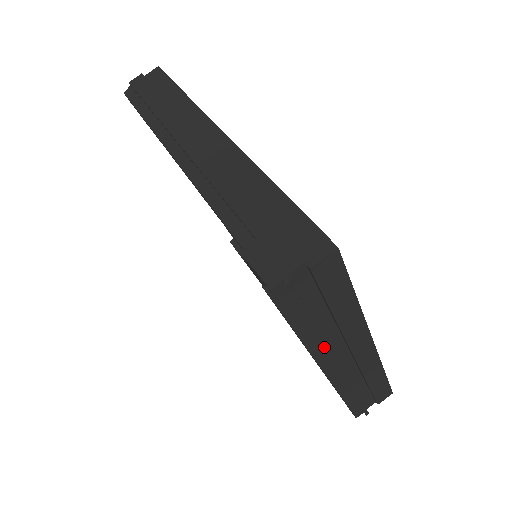
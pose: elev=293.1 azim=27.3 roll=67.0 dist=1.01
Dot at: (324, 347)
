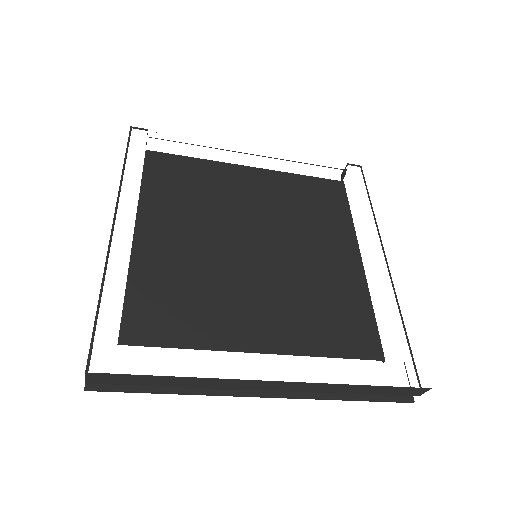
Dot at: occluded
